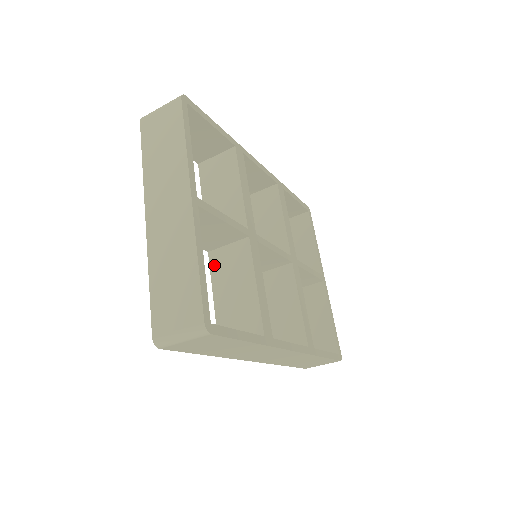
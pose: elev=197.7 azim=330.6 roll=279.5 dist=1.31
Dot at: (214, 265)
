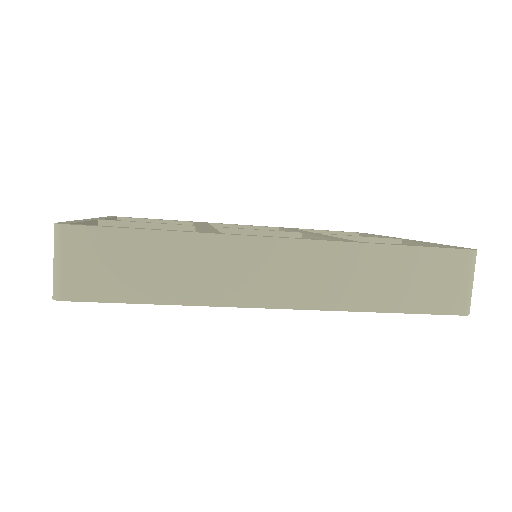
Dot at: occluded
